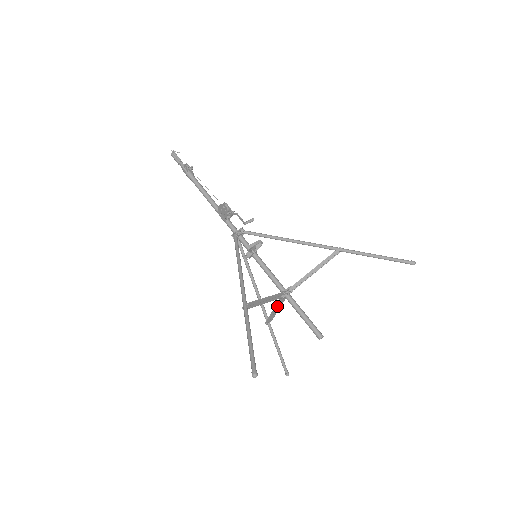
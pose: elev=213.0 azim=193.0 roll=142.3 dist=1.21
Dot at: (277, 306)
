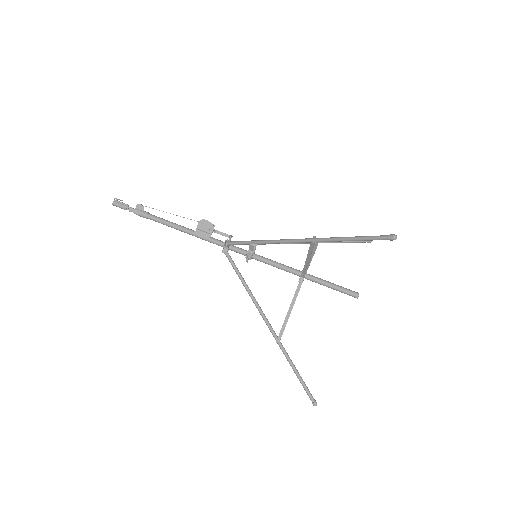
Dot at: (294, 299)
